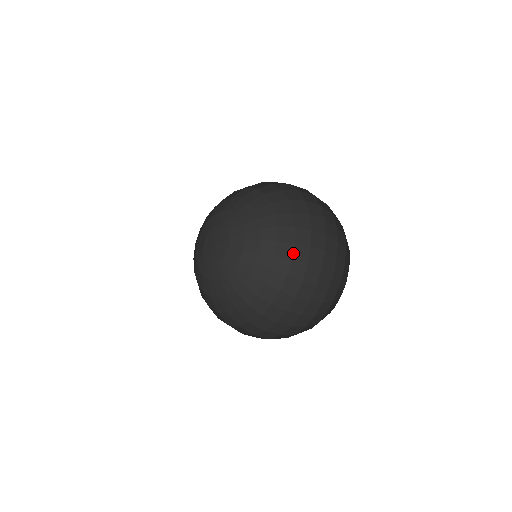
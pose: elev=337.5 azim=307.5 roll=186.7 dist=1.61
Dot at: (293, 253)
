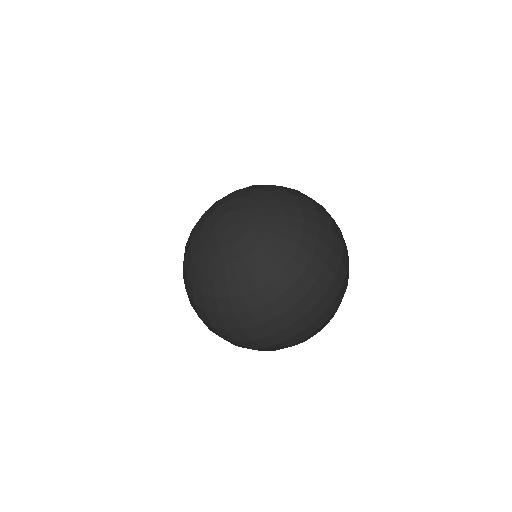
Dot at: (318, 218)
